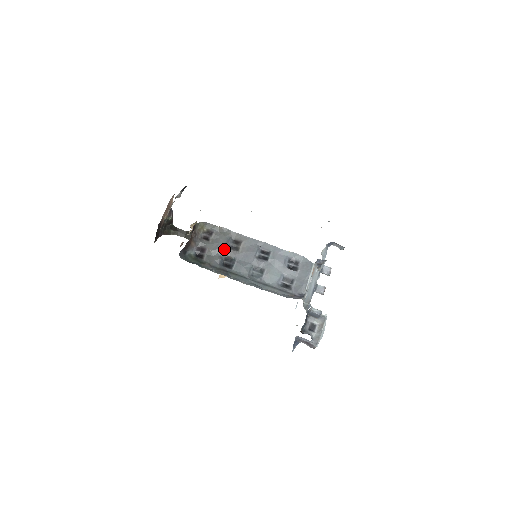
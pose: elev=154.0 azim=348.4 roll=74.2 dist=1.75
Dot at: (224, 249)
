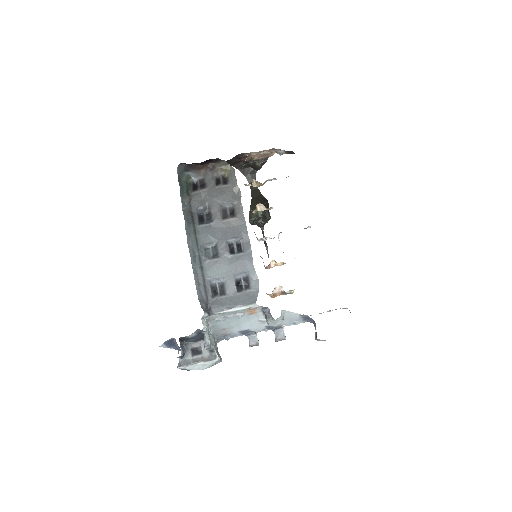
Dot at: (216, 204)
